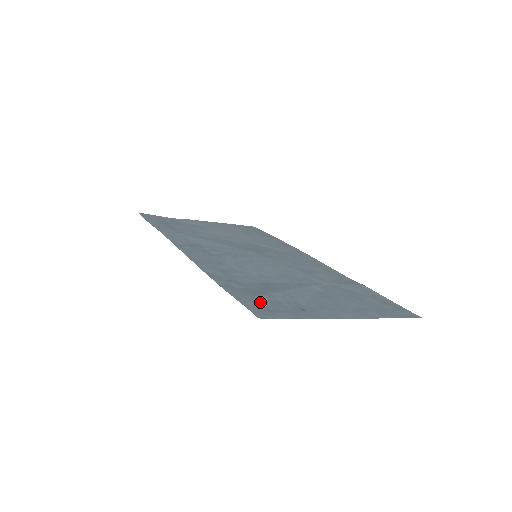
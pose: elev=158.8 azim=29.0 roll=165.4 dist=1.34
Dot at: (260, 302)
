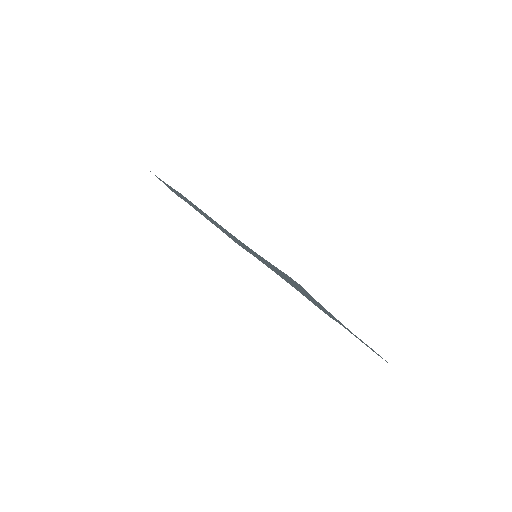
Dot at: occluded
